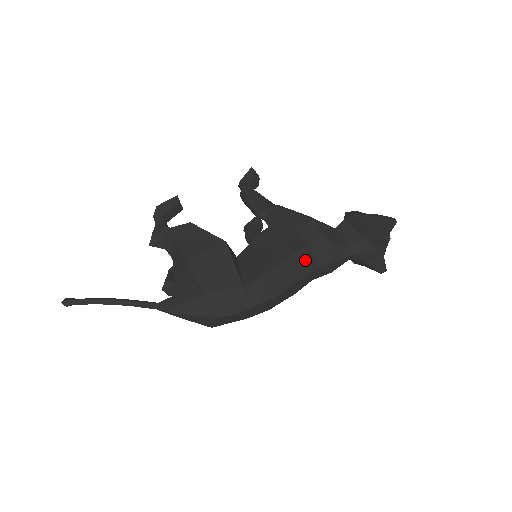
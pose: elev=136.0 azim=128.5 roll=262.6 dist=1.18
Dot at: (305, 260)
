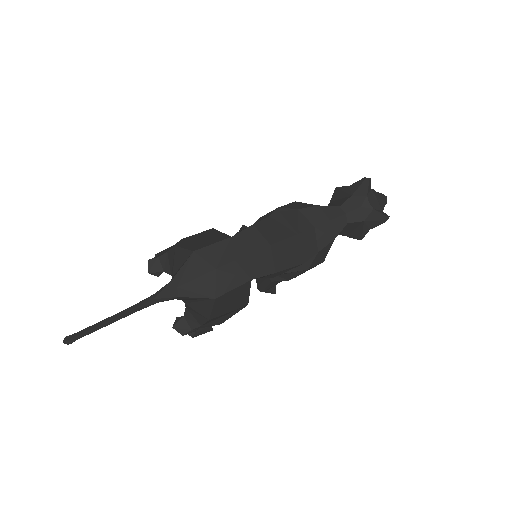
Dot at: (295, 220)
